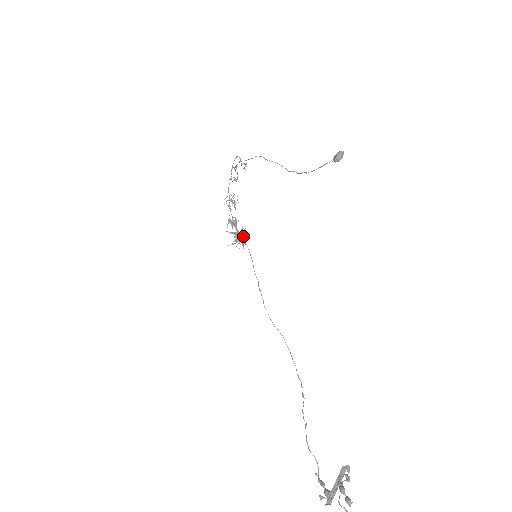
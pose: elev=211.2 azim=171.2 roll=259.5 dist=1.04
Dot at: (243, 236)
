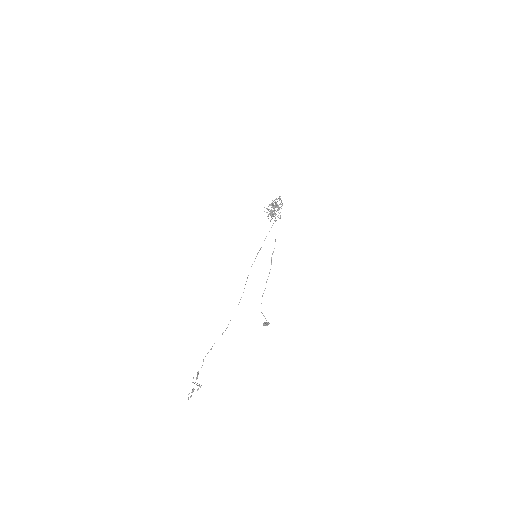
Dot at: occluded
